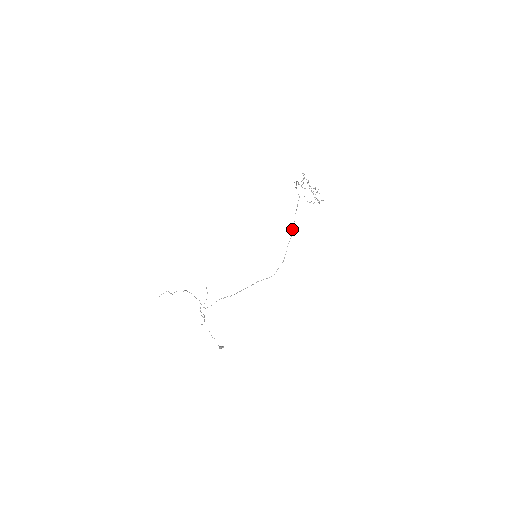
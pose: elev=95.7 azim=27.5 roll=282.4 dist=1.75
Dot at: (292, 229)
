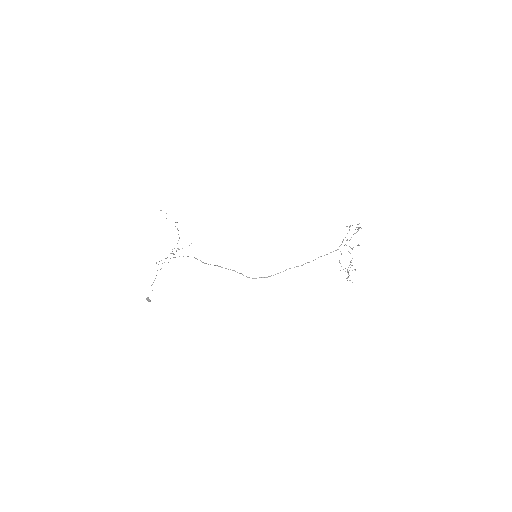
Dot at: occluded
